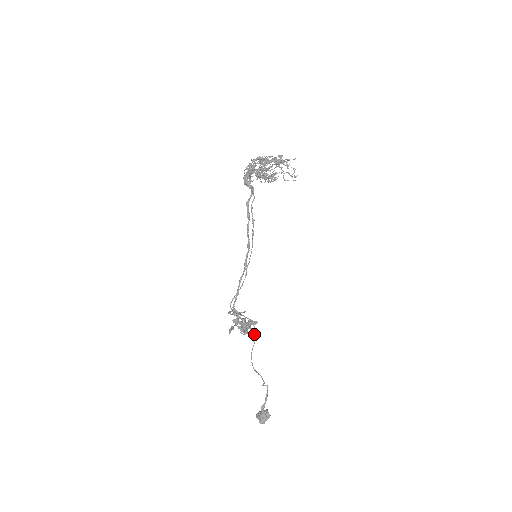
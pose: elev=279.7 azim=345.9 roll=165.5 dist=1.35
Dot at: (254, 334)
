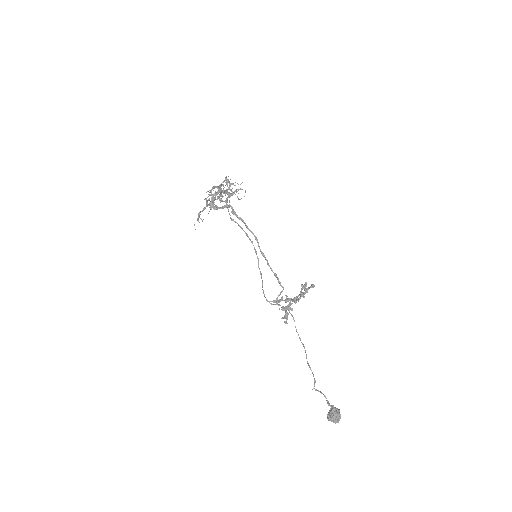
Dot at: (294, 320)
